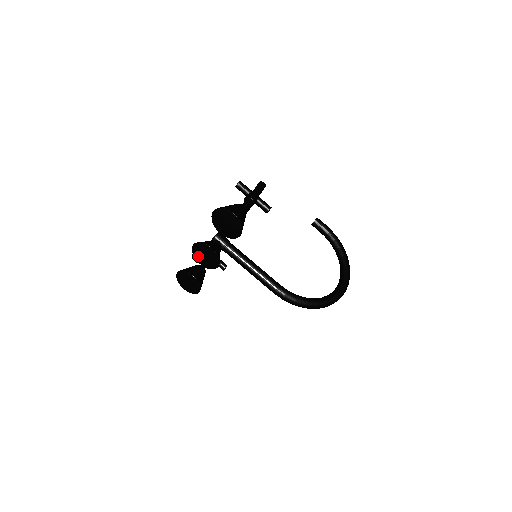
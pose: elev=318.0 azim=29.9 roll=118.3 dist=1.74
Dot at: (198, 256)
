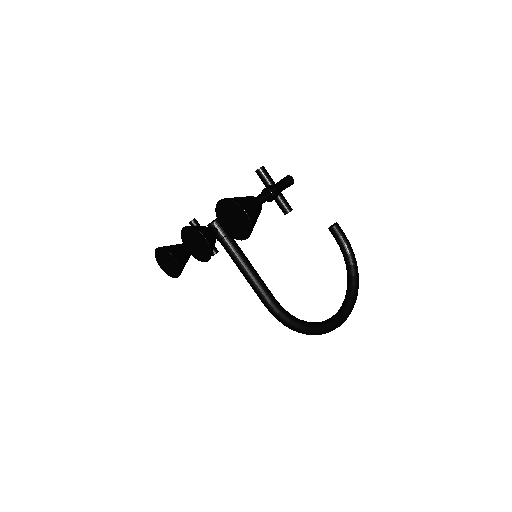
Dot at: (187, 241)
